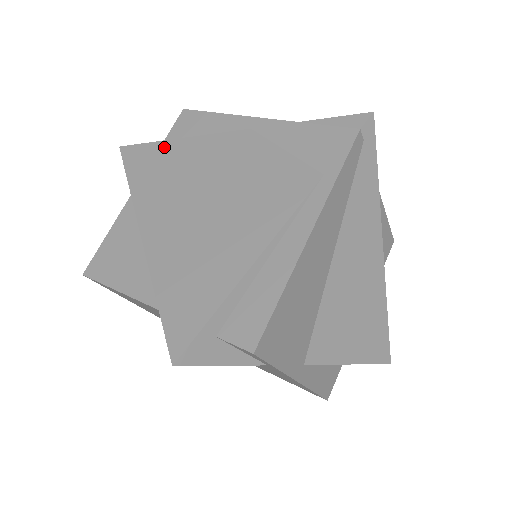
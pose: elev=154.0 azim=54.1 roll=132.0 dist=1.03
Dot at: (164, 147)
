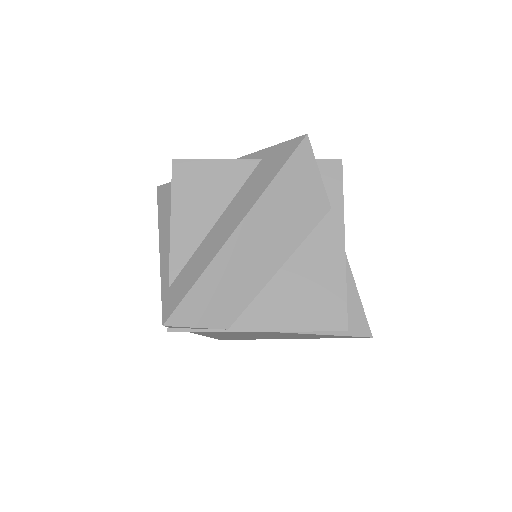
Dot at: occluded
